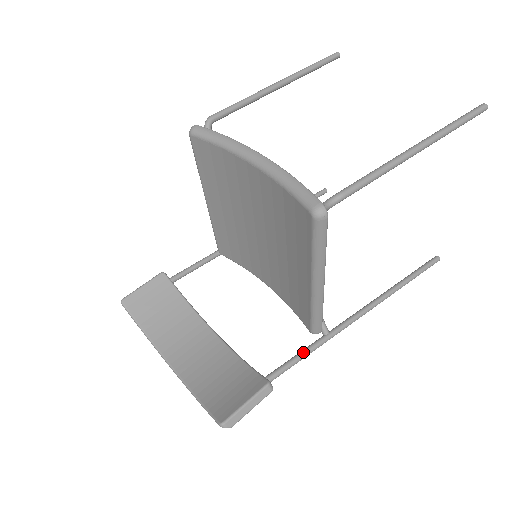
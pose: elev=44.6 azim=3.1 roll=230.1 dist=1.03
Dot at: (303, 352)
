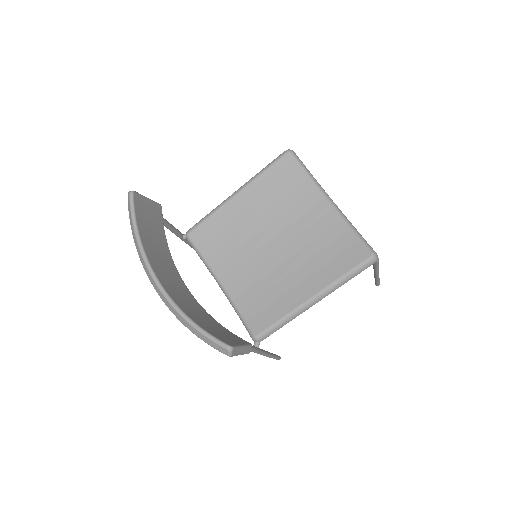
Dot at: (252, 346)
